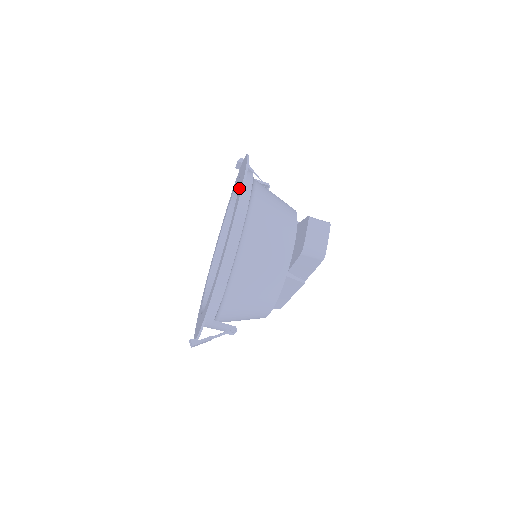
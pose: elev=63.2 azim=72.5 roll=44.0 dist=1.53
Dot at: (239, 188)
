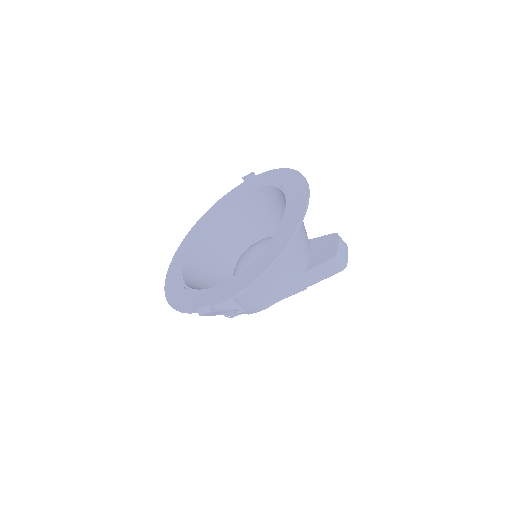
Dot at: (290, 188)
